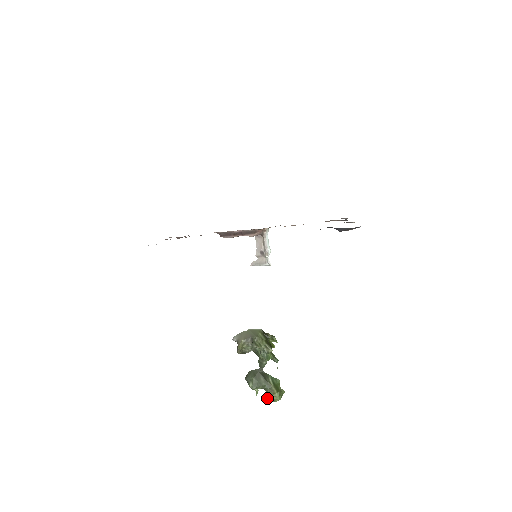
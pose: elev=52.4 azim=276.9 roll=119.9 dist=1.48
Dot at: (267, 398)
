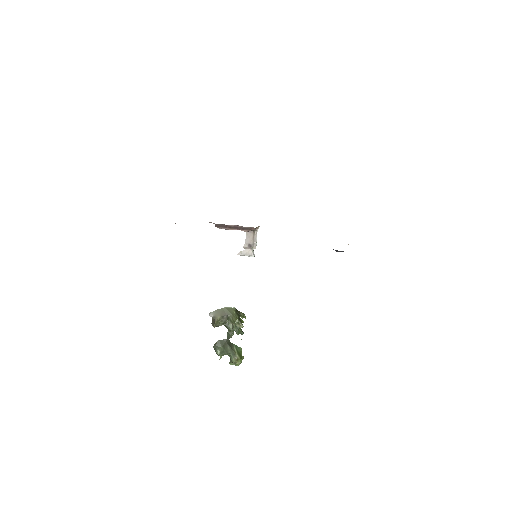
Dot at: (229, 362)
